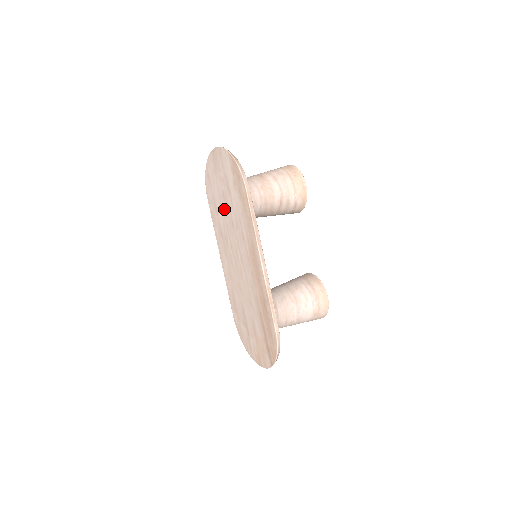
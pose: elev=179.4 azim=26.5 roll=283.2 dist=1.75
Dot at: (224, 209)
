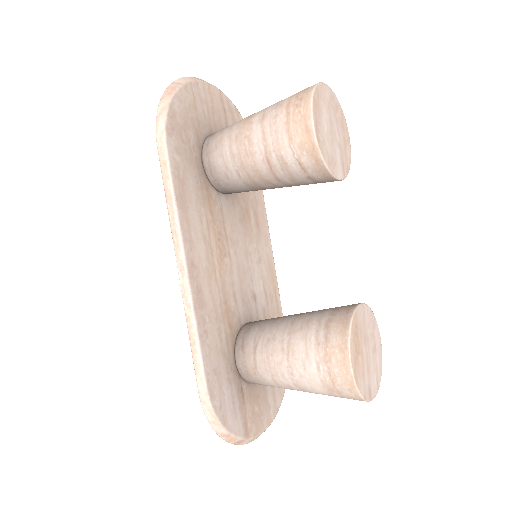
Dot at: occluded
